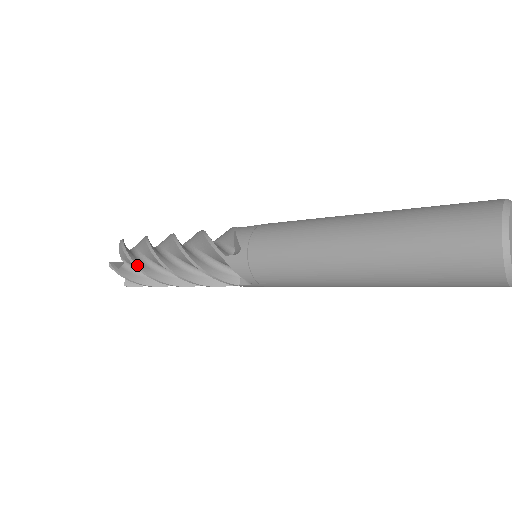
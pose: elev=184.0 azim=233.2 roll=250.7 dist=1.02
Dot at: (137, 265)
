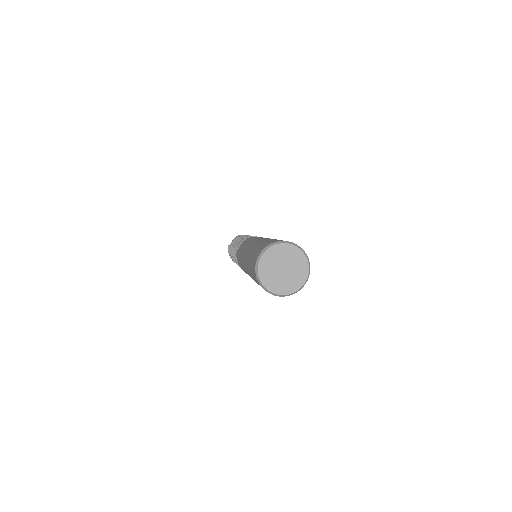
Dot at: (230, 249)
